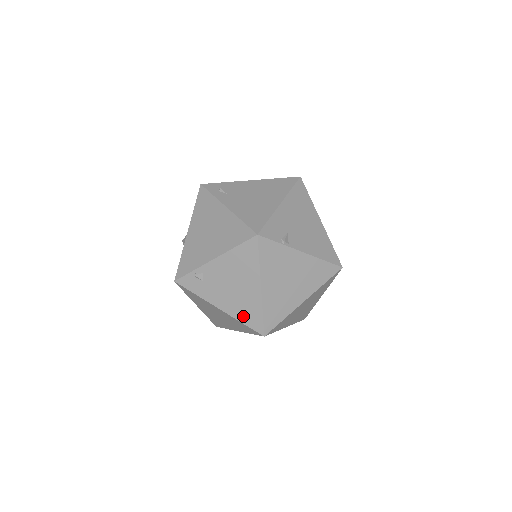
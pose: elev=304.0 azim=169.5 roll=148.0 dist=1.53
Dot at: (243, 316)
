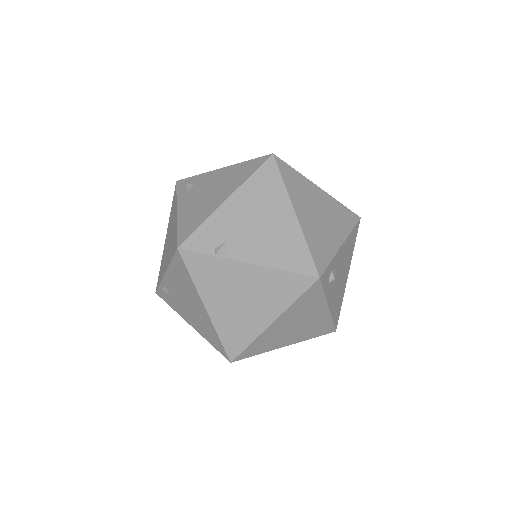
Dot at: (208, 337)
